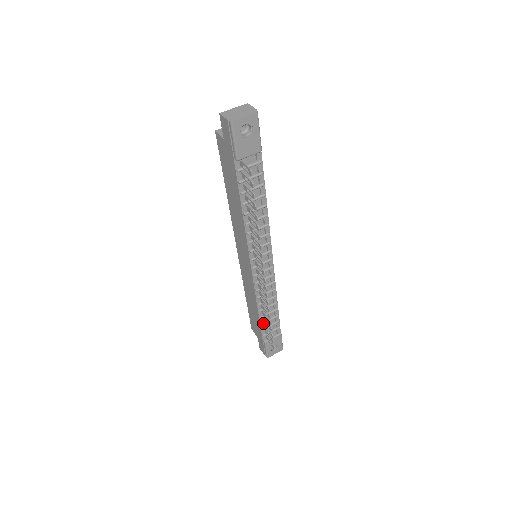
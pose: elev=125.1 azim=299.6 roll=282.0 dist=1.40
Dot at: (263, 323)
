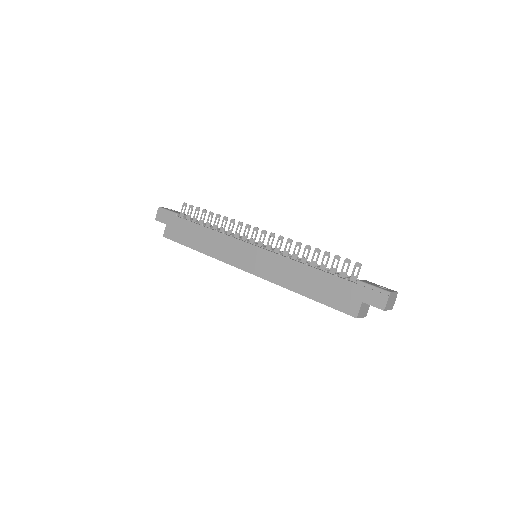
Dot at: (326, 270)
